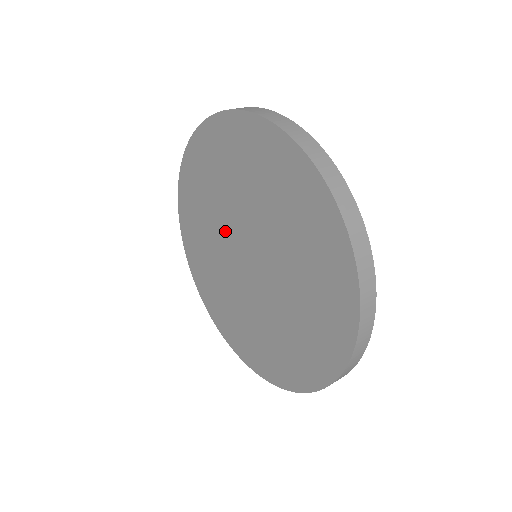
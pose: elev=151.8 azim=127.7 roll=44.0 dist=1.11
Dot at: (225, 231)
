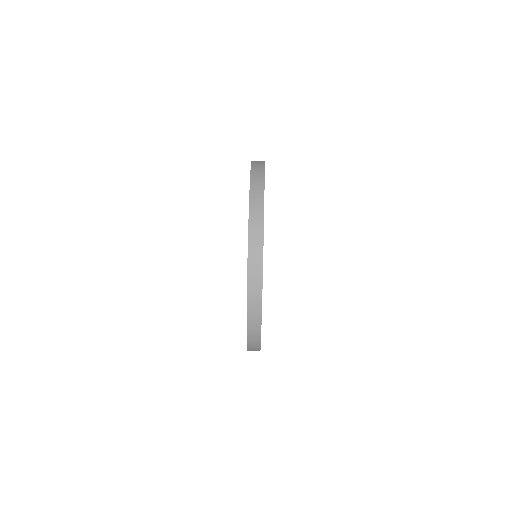
Dot at: occluded
